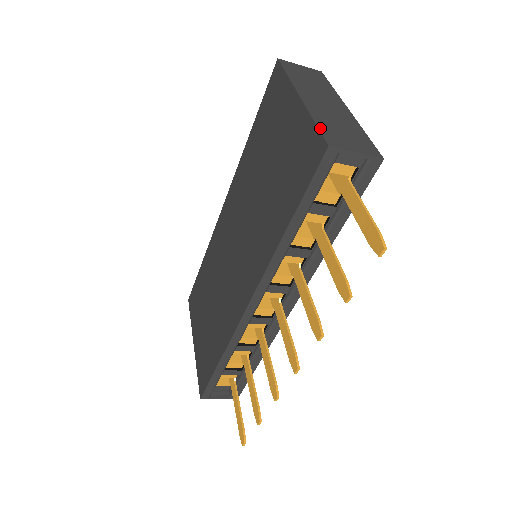
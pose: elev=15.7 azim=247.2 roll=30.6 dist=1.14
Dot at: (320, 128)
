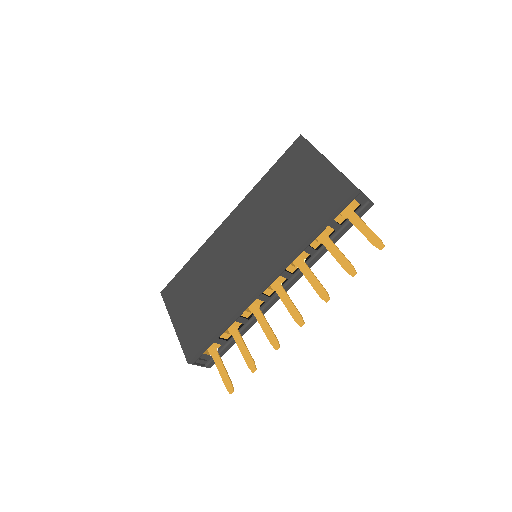
Dot at: occluded
